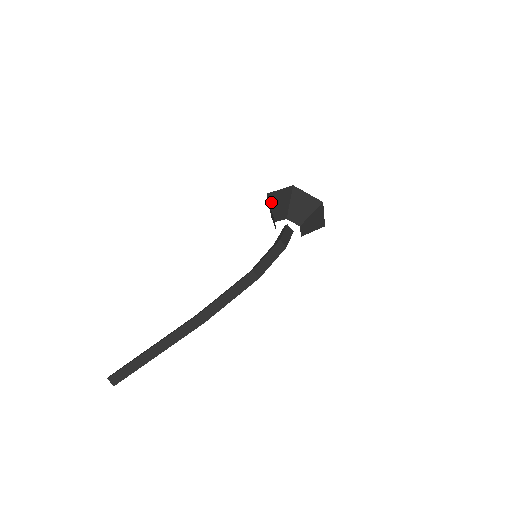
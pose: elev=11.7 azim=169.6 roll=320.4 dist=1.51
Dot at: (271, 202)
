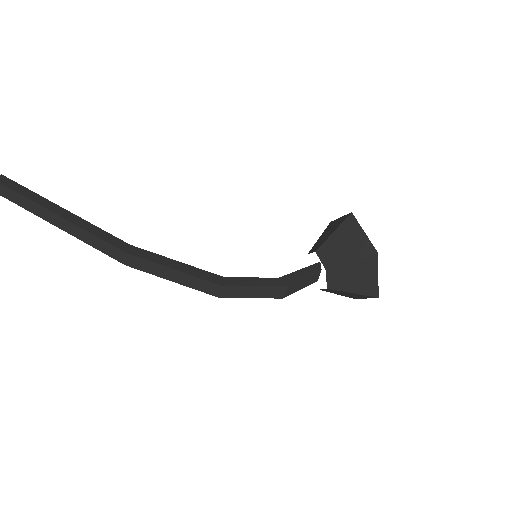
Dot at: (342, 228)
